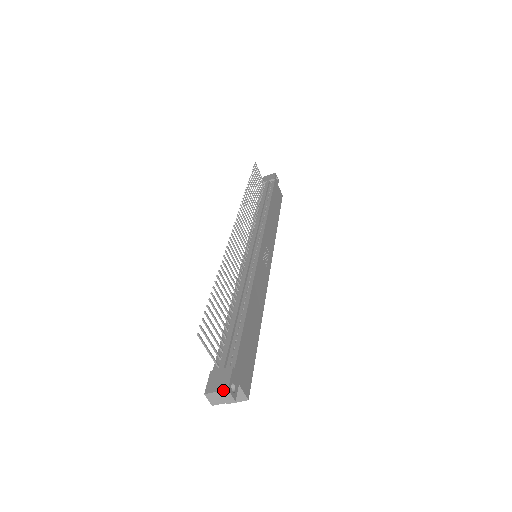
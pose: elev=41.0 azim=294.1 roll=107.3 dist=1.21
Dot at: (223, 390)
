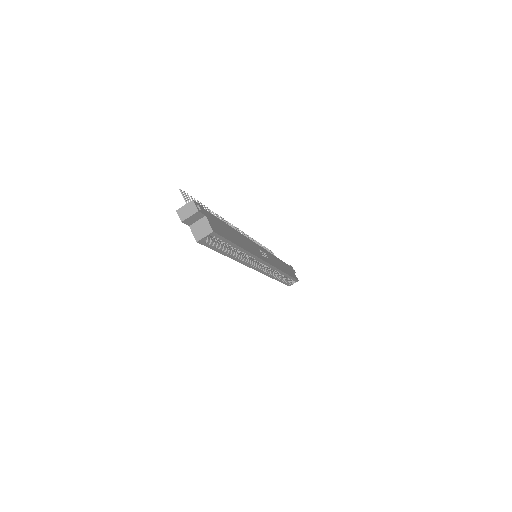
Dot at: (189, 202)
